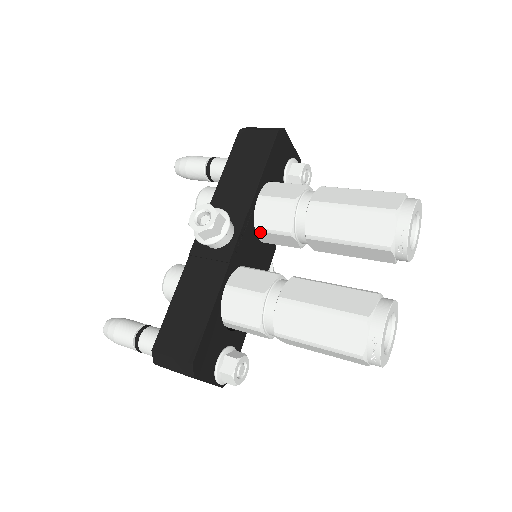
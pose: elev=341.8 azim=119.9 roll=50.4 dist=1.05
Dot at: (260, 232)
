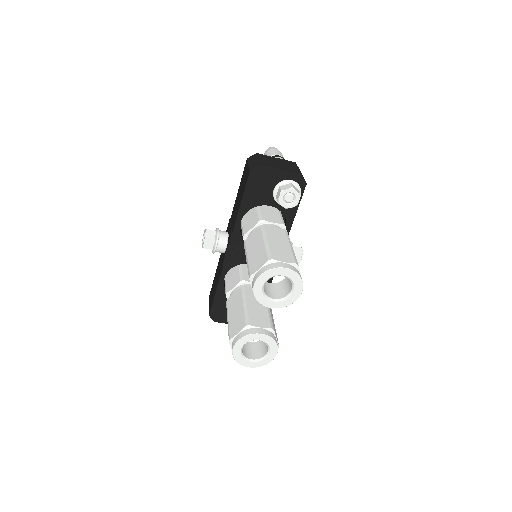
Dot at: occluded
